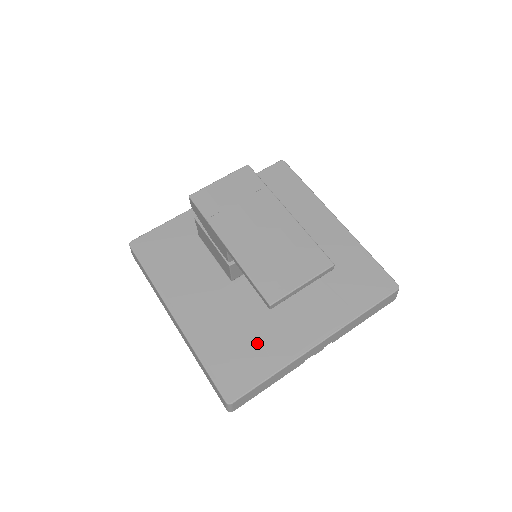
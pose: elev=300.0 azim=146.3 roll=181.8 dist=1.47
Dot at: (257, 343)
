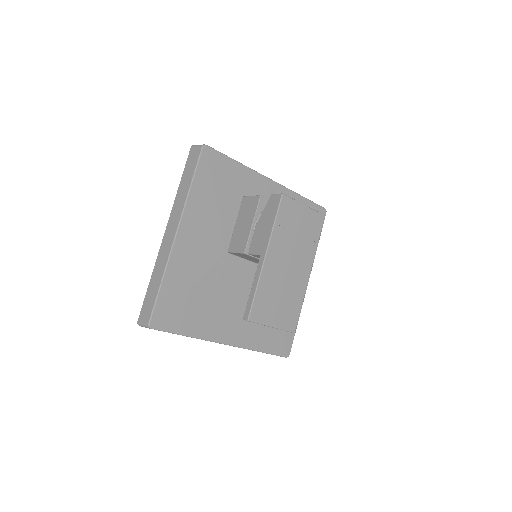
Dot at: (200, 308)
